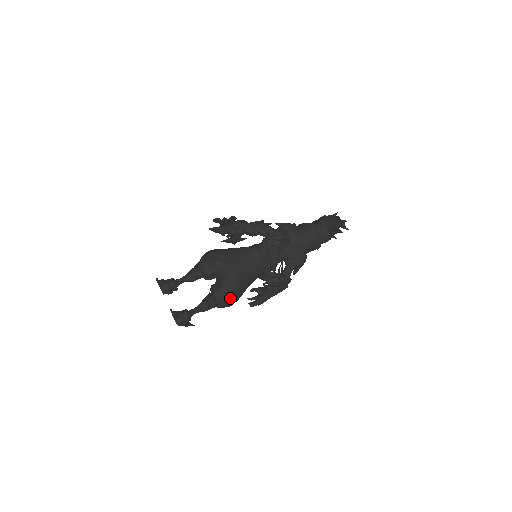
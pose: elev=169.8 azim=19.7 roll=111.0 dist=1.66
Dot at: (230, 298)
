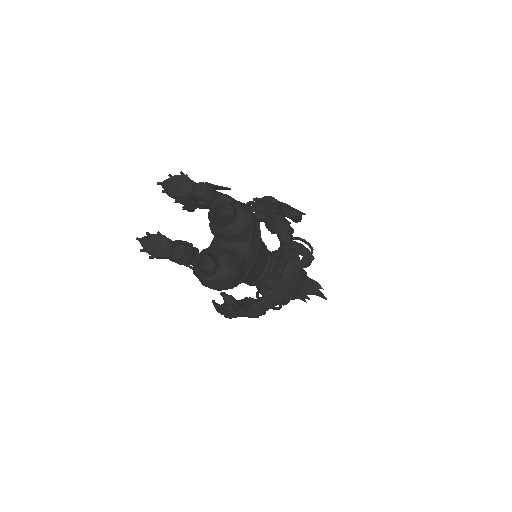
Dot at: (238, 277)
